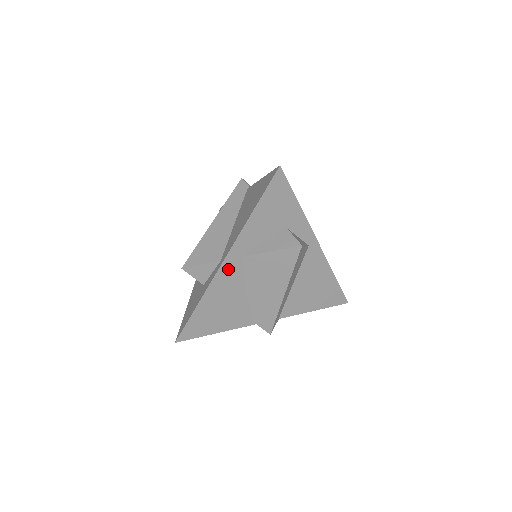
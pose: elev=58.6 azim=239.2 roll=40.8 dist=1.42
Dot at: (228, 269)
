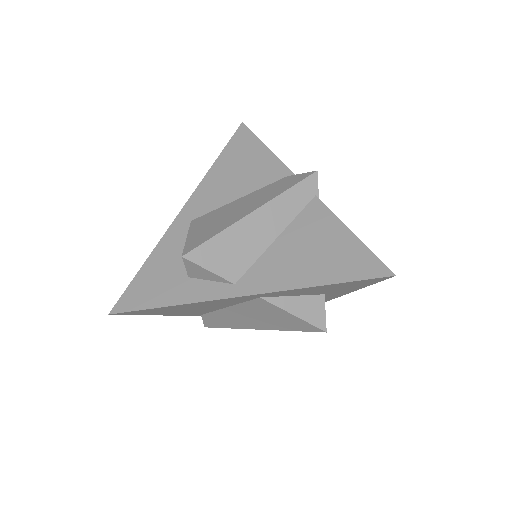
Dot at: (236, 299)
